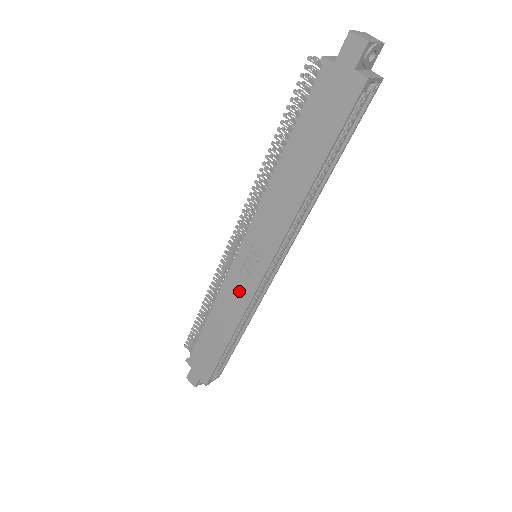
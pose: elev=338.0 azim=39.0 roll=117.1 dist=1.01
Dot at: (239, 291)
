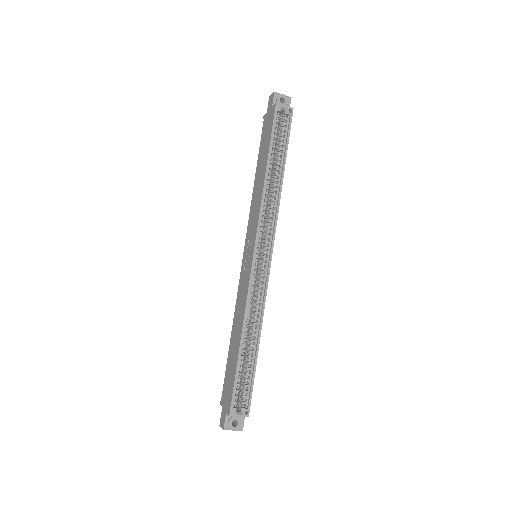
Dot at: (244, 284)
